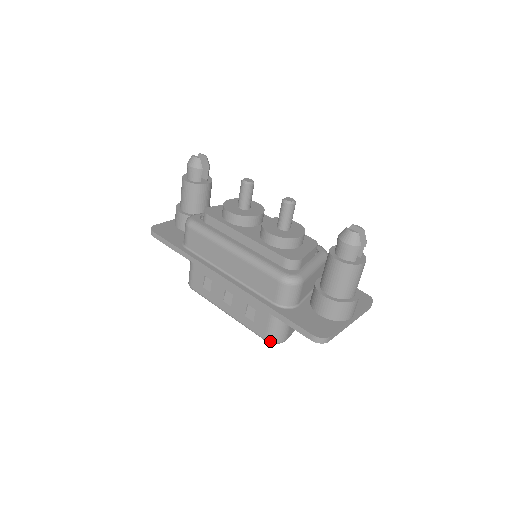
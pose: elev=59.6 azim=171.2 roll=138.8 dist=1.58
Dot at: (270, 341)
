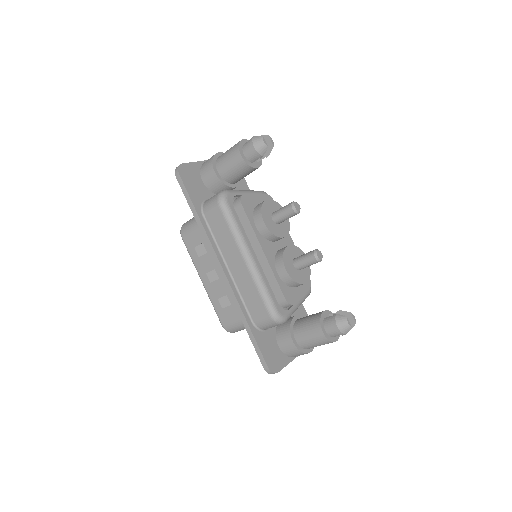
Dot at: (226, 329)
